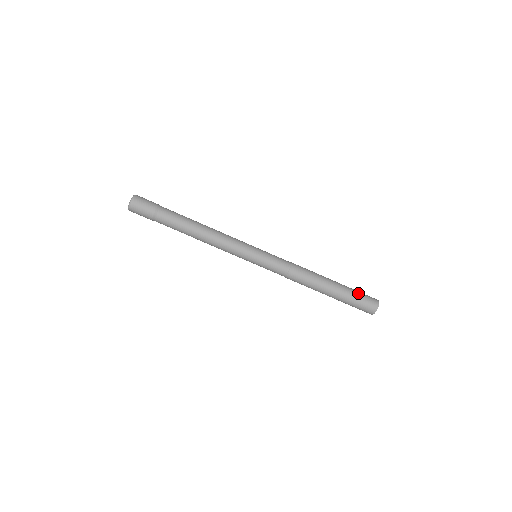
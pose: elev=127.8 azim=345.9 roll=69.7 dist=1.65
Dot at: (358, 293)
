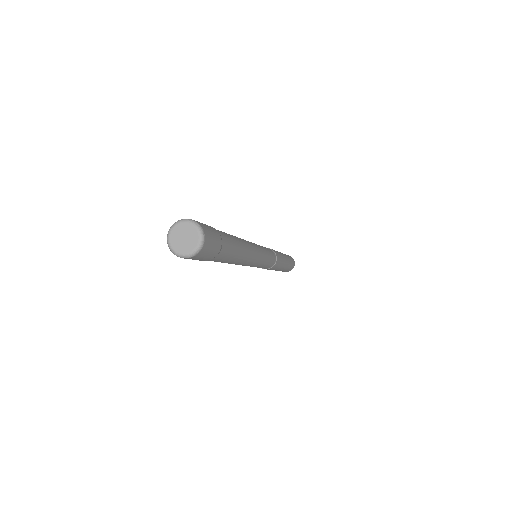
Dot at: (291, 265)
